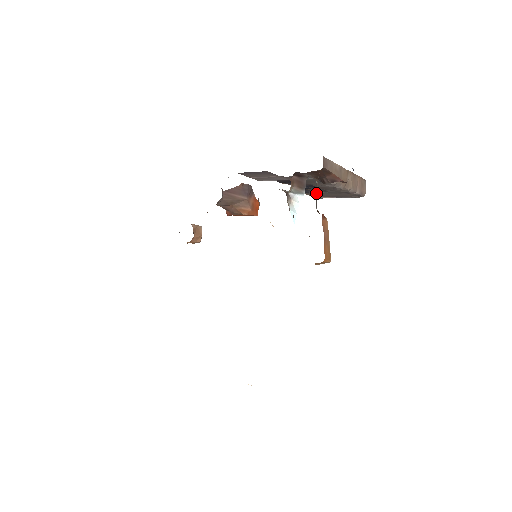
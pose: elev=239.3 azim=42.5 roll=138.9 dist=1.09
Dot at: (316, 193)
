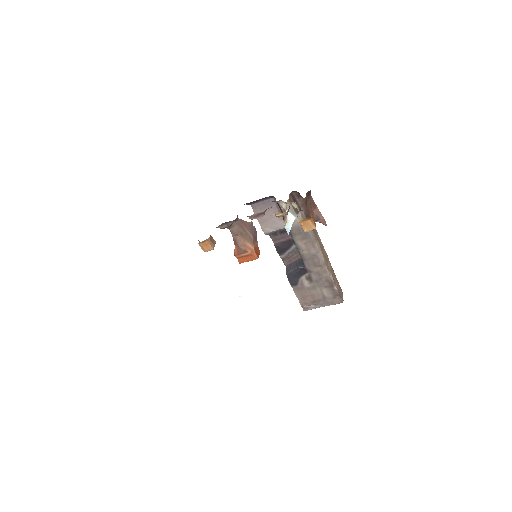
Dot at: (306, 199)
